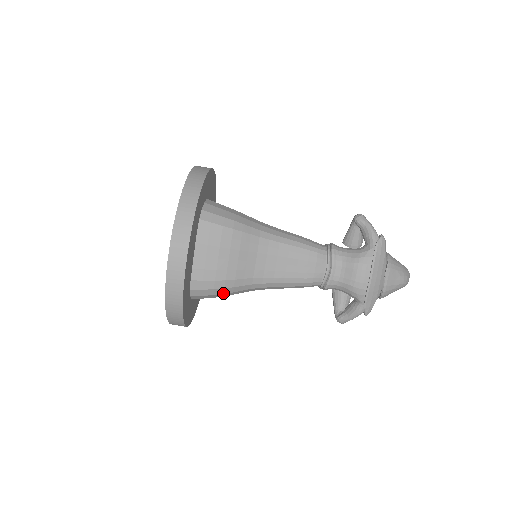
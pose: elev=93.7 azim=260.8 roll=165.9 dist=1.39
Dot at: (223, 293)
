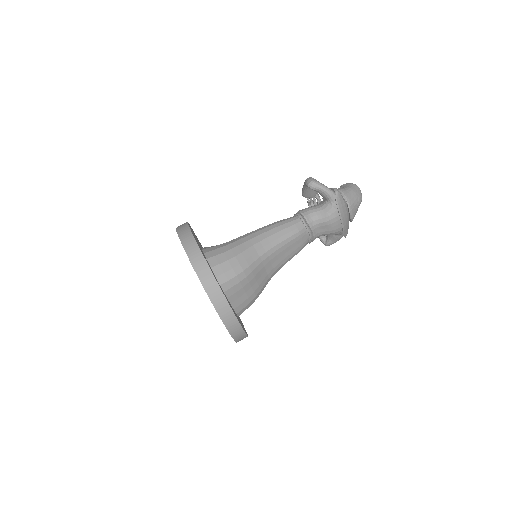
Dot at: occluded
